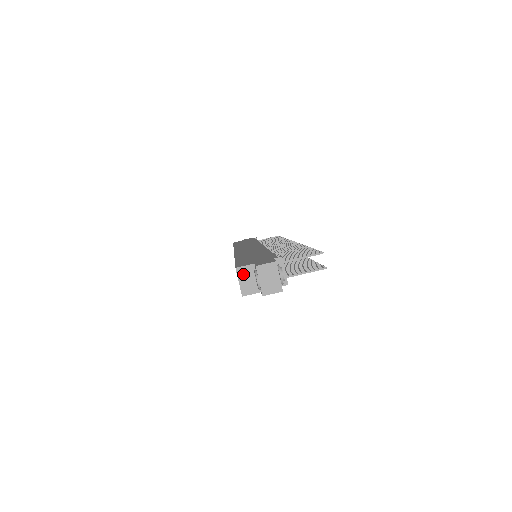
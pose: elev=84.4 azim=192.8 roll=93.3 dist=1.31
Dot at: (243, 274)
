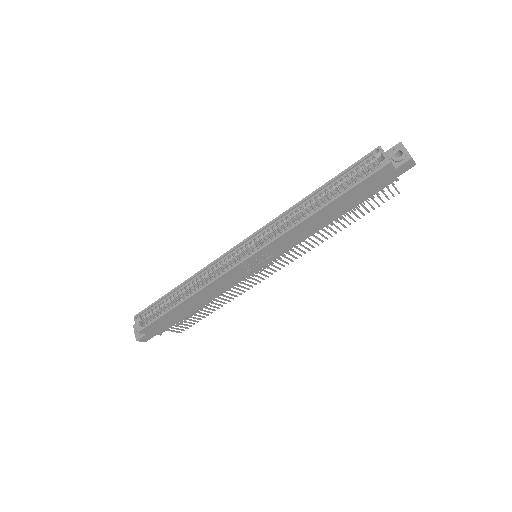
Dot at: (384, 152)
